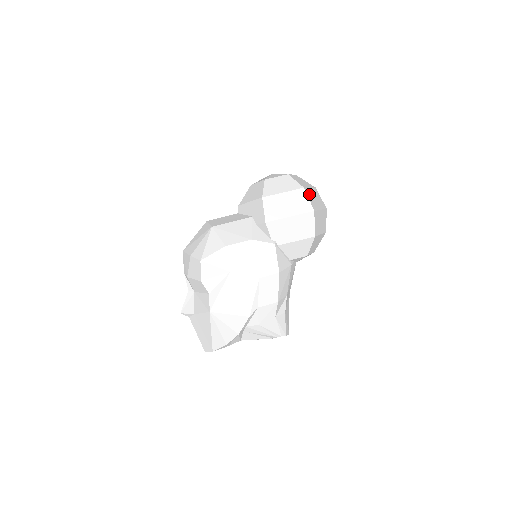
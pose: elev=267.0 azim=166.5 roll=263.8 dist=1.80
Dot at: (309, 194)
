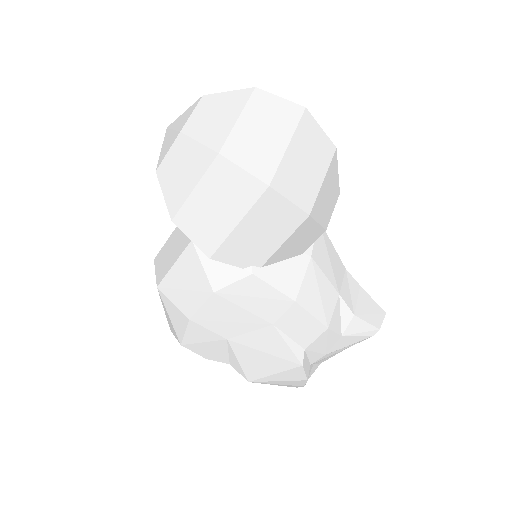
Dot at: (240, 149)
